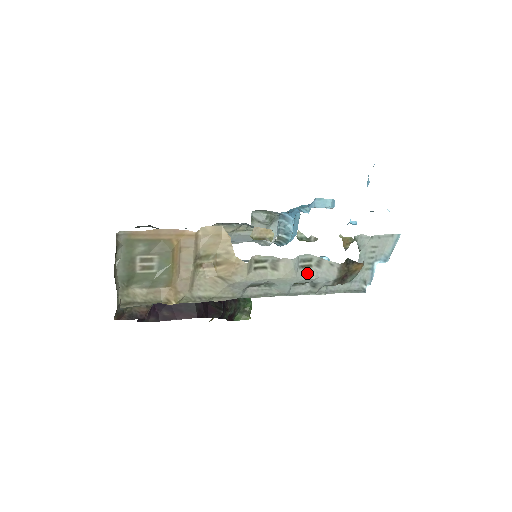
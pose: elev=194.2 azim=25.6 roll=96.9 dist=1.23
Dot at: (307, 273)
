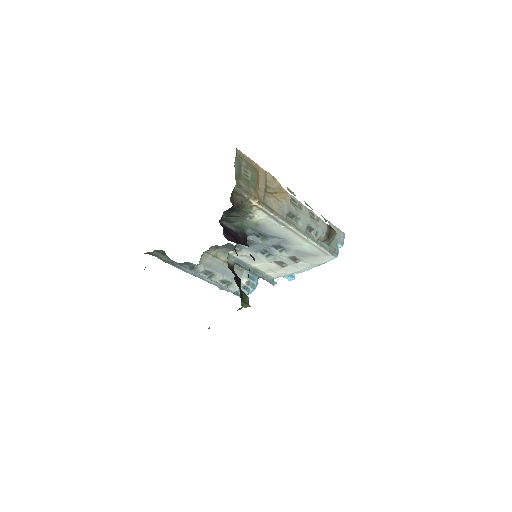
Dot at: (314, 221)
